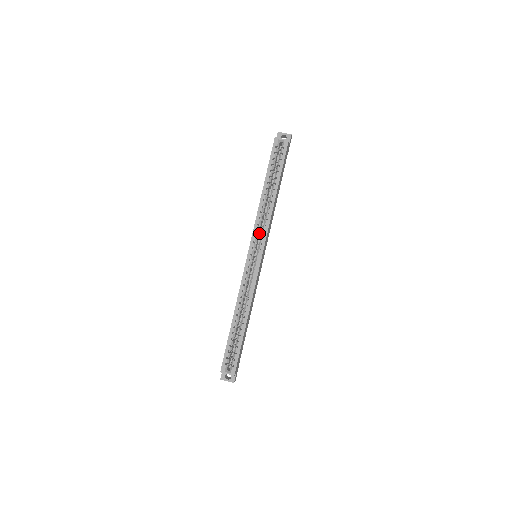
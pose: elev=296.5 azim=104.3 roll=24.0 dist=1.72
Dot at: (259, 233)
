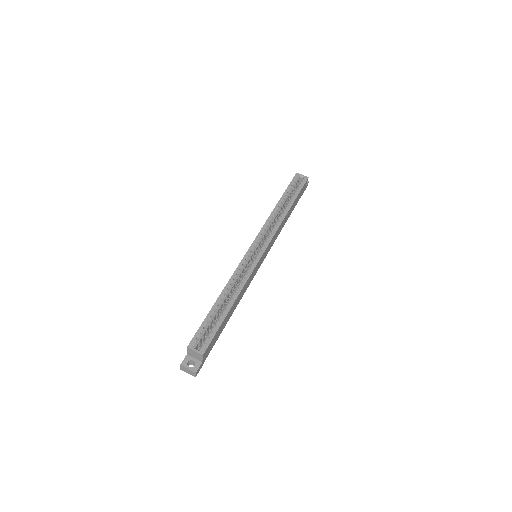
Dot at: occluded
